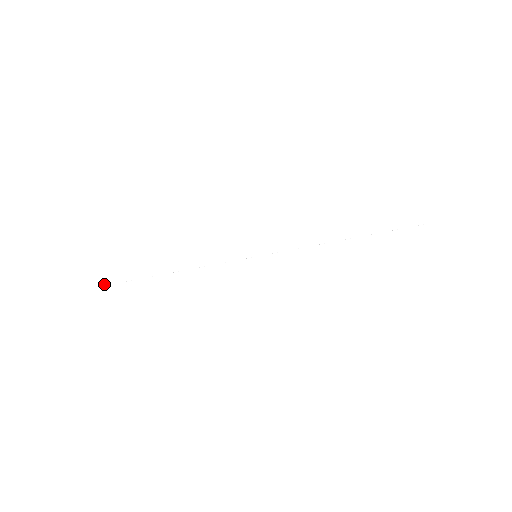
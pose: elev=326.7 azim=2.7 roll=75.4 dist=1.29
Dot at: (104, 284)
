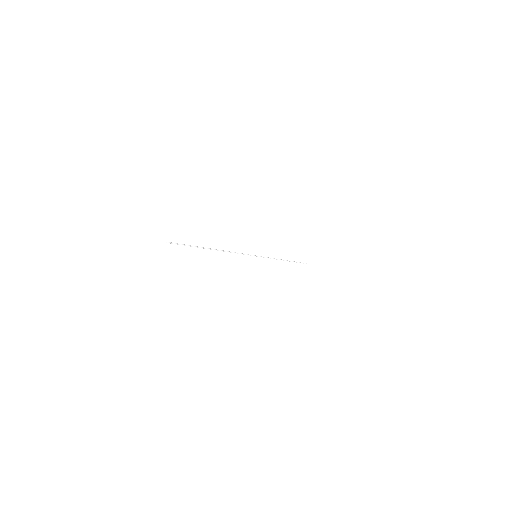
Dot at: occluded
